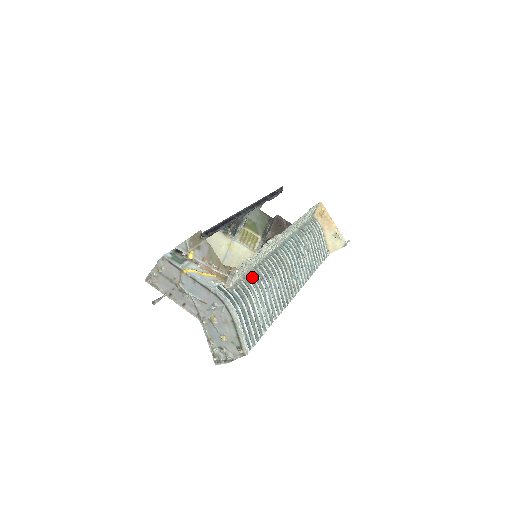
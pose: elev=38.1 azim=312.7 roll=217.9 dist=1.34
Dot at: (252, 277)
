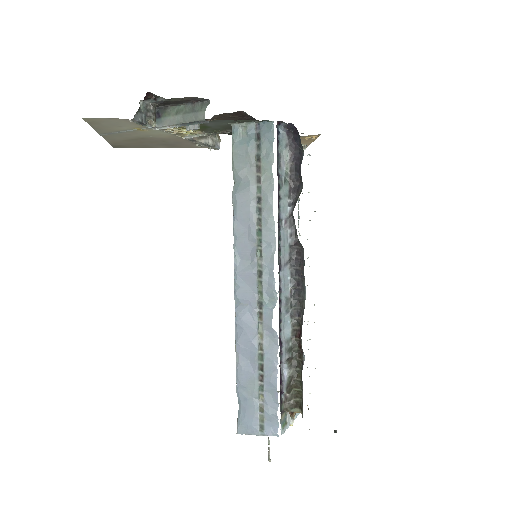
Dot at: occluded
